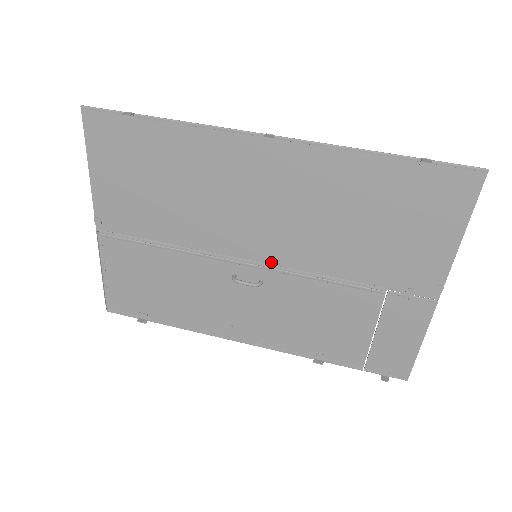
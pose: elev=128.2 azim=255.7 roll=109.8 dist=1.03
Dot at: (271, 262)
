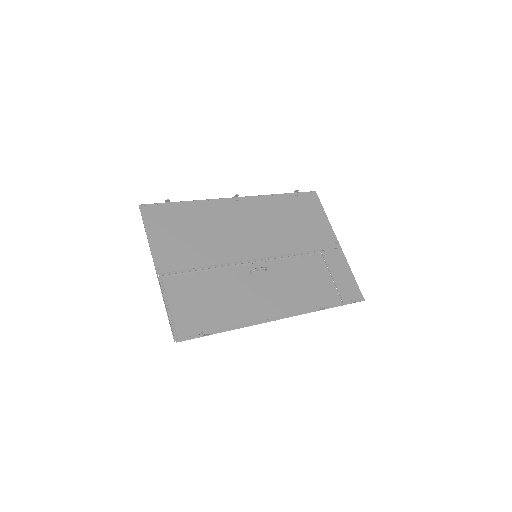
Dot at: (265, 256)
